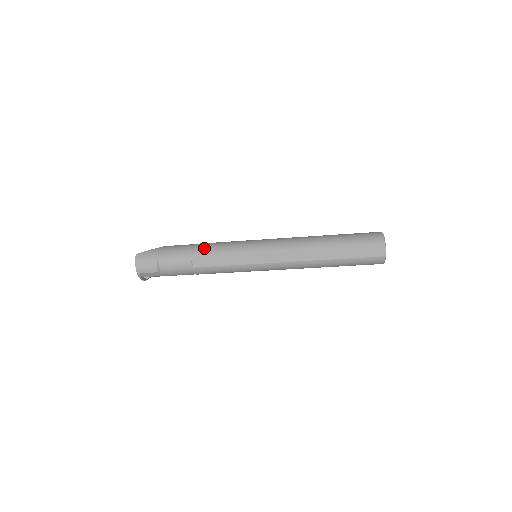
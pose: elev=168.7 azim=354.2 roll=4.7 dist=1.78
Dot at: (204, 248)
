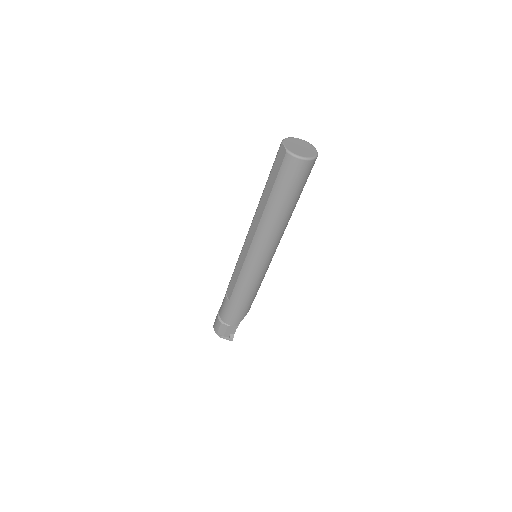
Dot at: occluded
